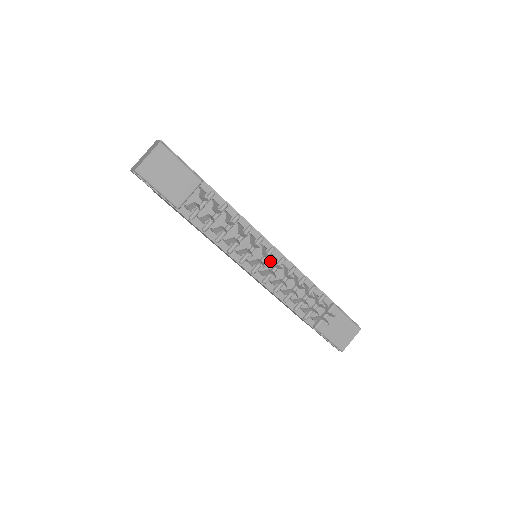
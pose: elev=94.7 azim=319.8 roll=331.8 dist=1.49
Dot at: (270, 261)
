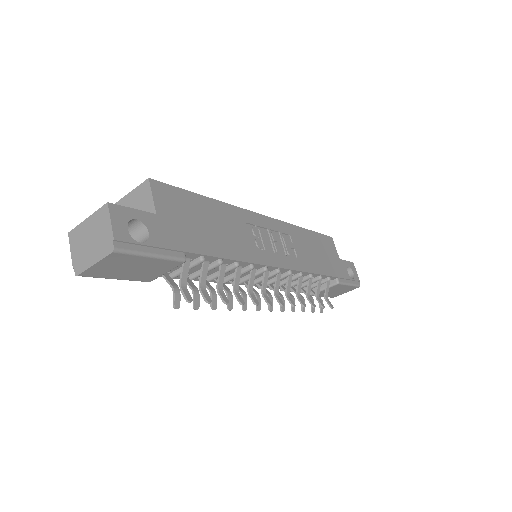
Dot at: occluded
